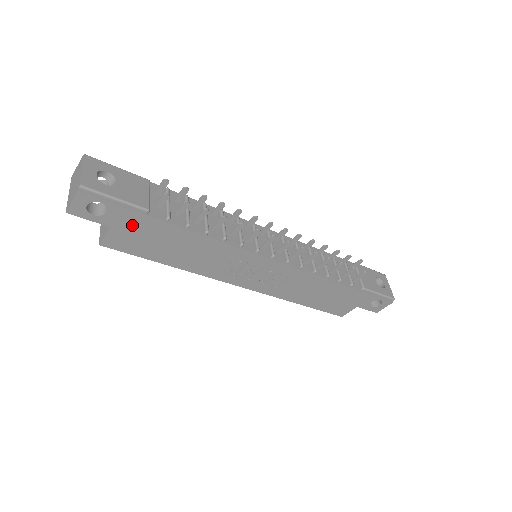
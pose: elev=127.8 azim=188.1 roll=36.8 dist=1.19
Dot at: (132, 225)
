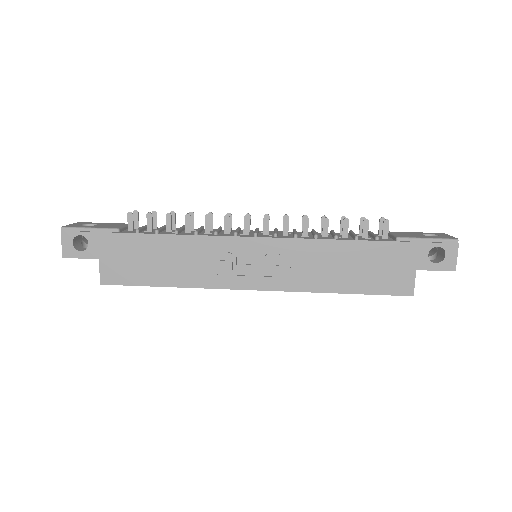
Dot at: (113, 249)
